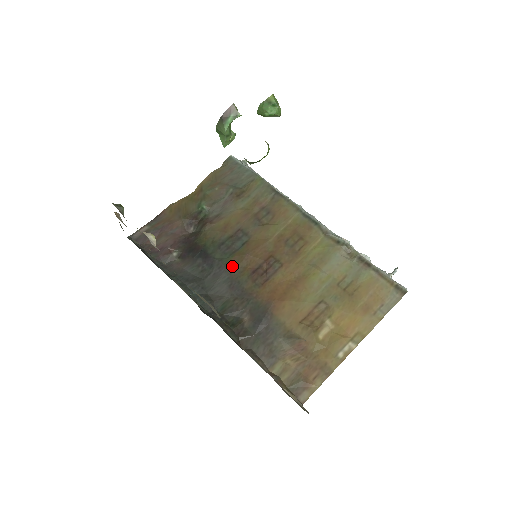
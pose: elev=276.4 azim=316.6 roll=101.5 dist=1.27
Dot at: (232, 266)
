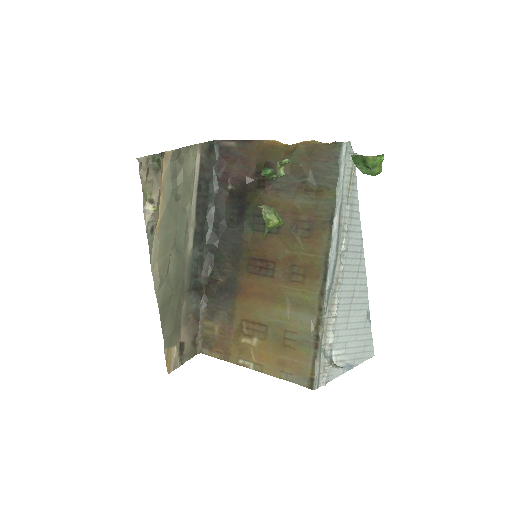
Dot at: (247, 239)
